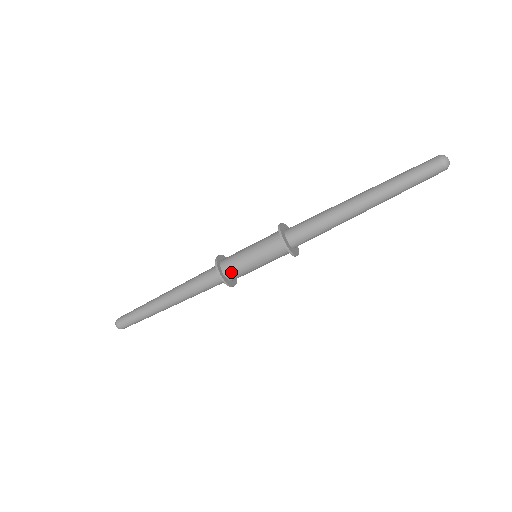
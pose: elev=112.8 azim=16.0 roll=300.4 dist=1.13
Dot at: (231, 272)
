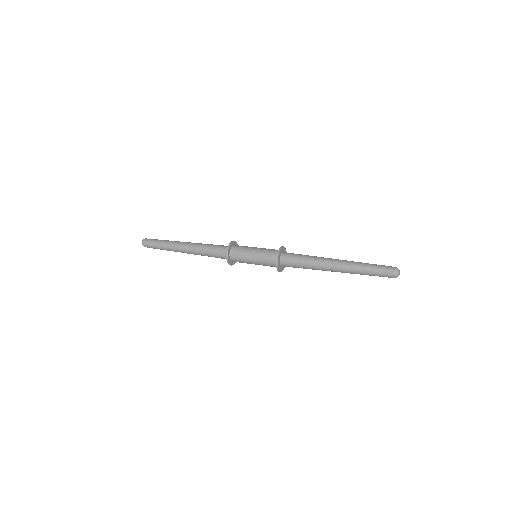
Dot at: (236, 250)
